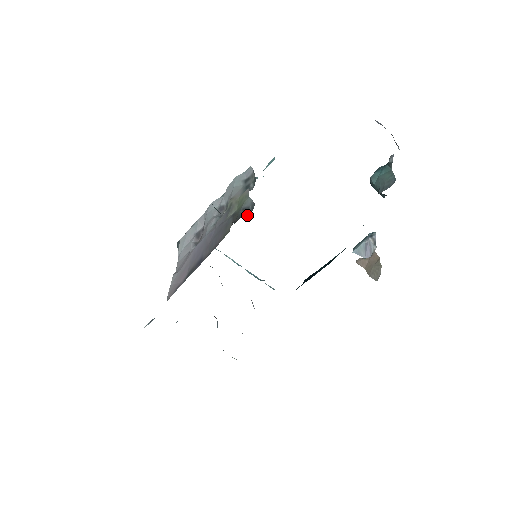
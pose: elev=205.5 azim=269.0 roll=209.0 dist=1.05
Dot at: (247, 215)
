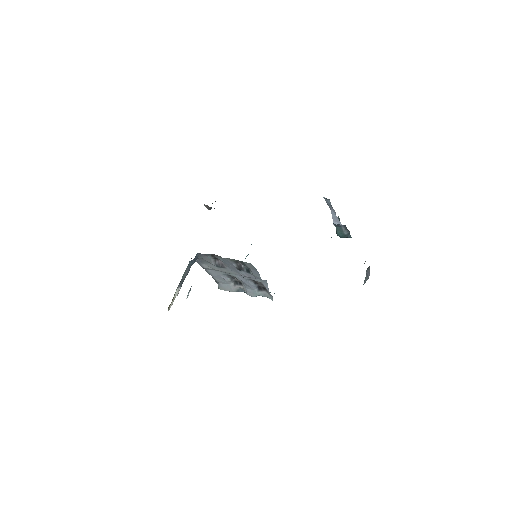
Dot at: occluded
